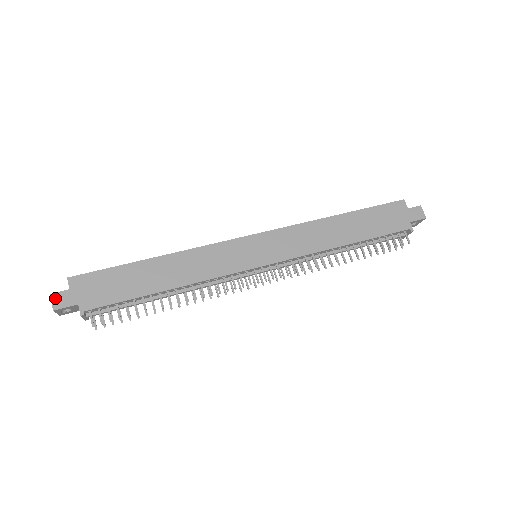
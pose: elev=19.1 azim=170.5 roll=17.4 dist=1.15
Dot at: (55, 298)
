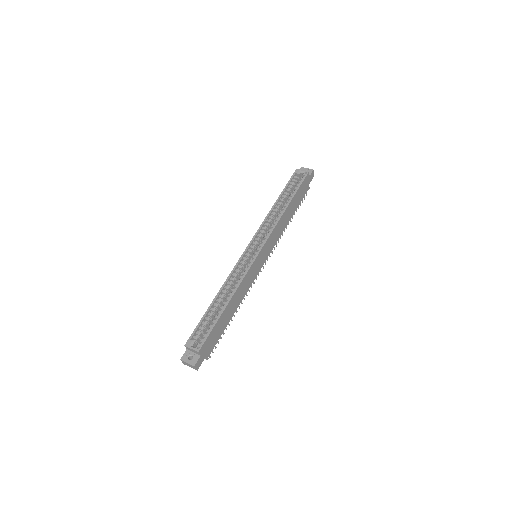
Dot at: (197, 366)
